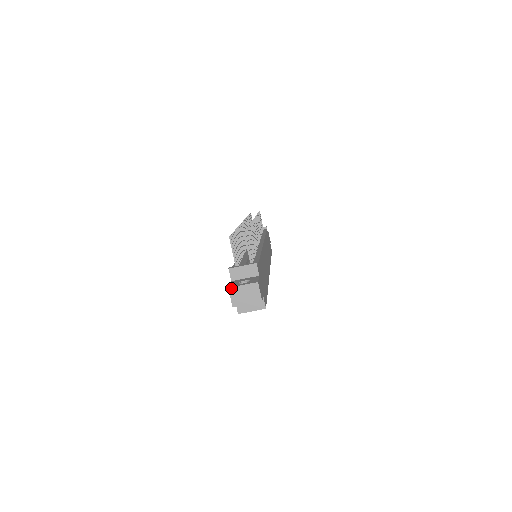
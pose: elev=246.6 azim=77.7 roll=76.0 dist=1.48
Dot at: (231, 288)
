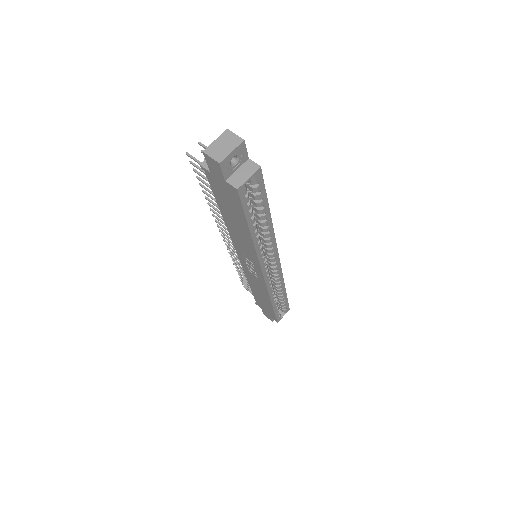
Dot at: (205, 150)
